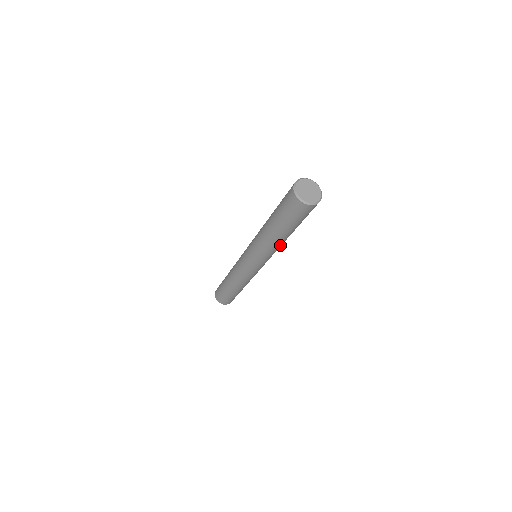
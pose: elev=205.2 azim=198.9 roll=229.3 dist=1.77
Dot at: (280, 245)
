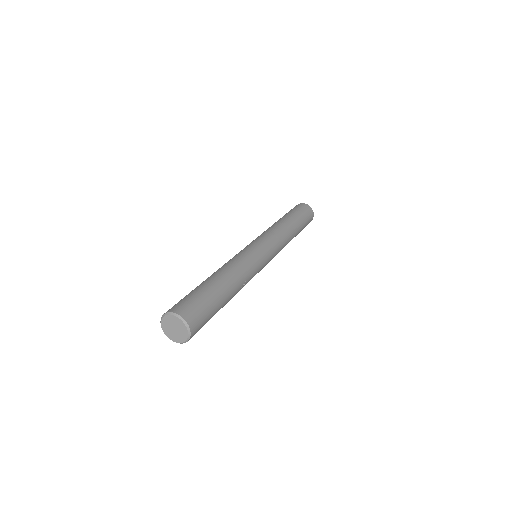
Dot at: occluded
